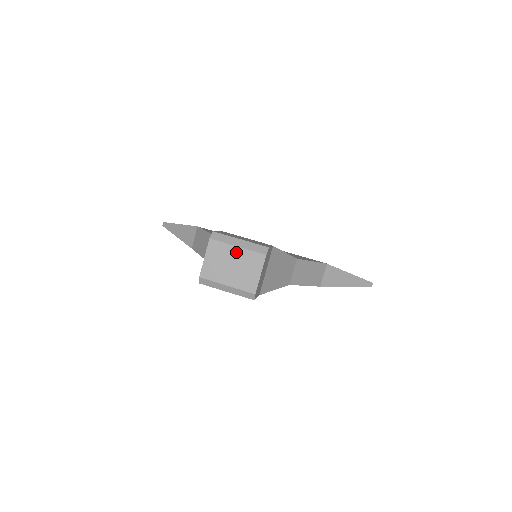
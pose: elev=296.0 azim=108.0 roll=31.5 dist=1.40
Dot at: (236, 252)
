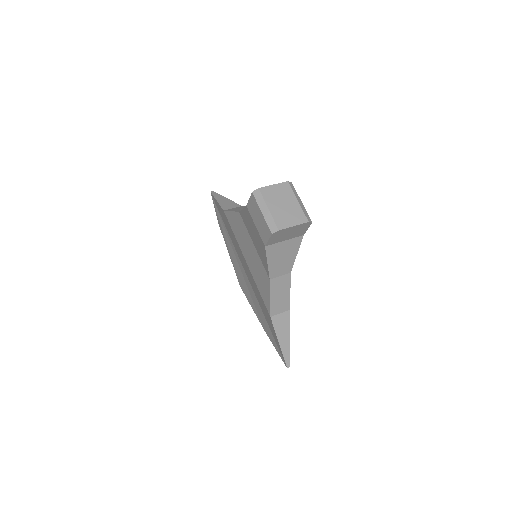
Dot at: (294, 202)
